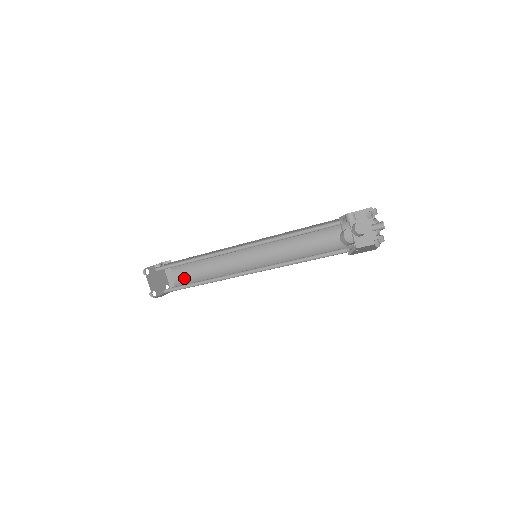
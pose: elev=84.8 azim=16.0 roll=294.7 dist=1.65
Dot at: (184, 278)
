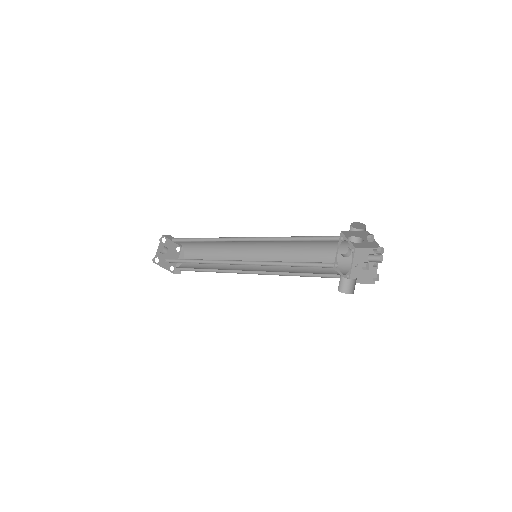
Dot at: (191, 246)
